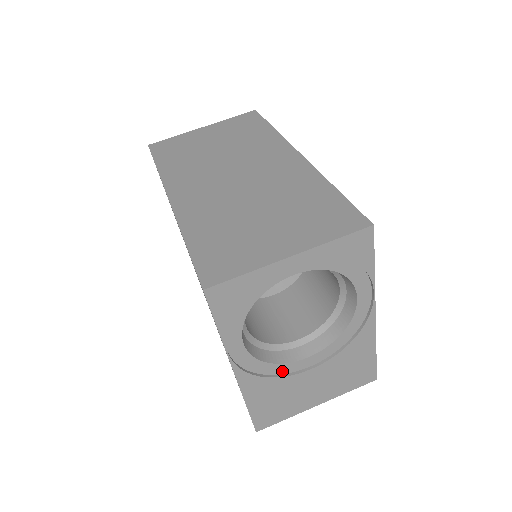
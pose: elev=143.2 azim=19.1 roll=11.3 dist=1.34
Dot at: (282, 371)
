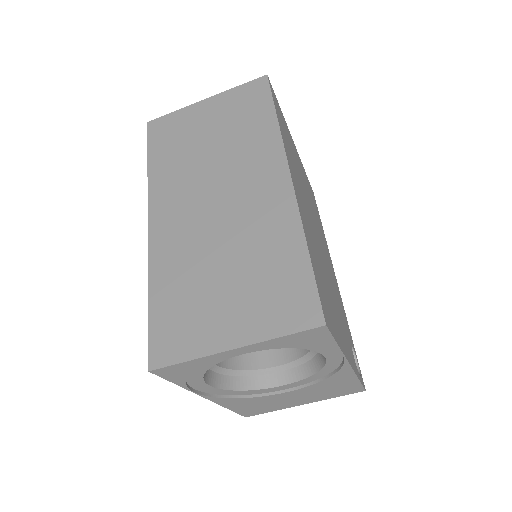
Dot at: (258, 392)
